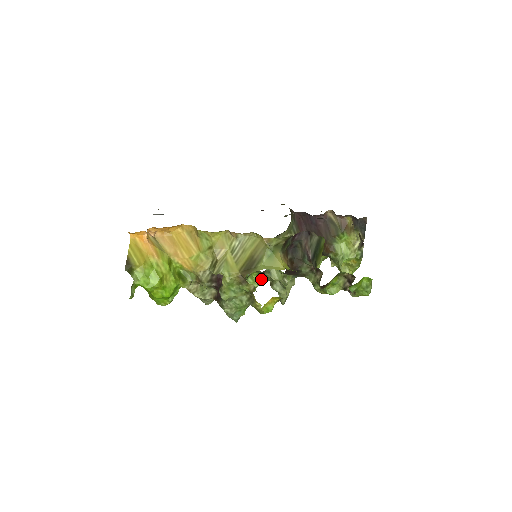
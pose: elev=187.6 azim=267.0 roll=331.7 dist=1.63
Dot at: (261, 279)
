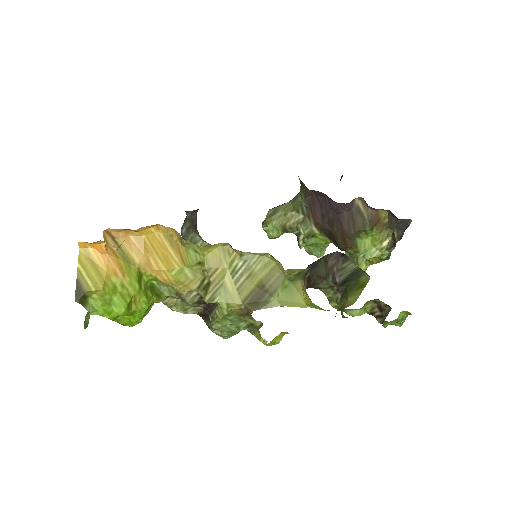
Dot at: occluded
